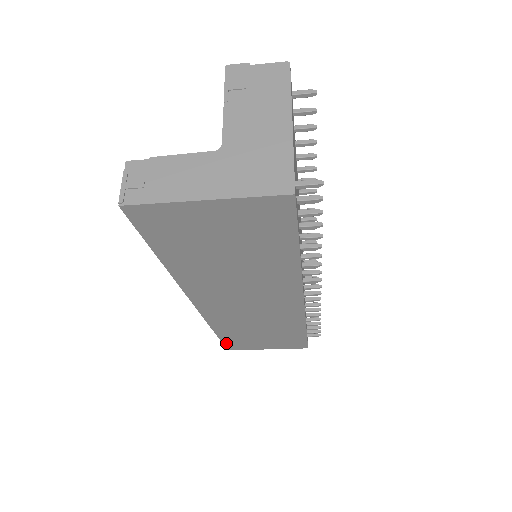
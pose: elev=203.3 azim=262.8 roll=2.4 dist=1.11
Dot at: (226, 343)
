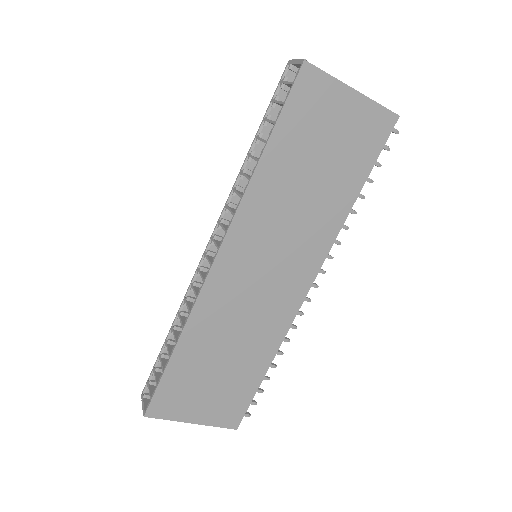
Dot at: (161, 388)
